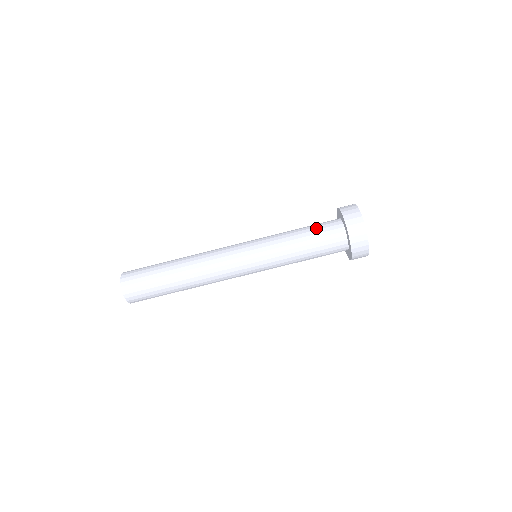
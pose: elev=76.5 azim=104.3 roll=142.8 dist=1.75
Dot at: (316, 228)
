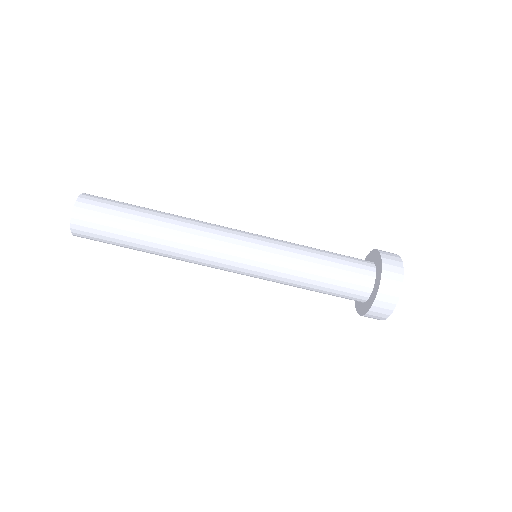
Dot at: (341, 278)
